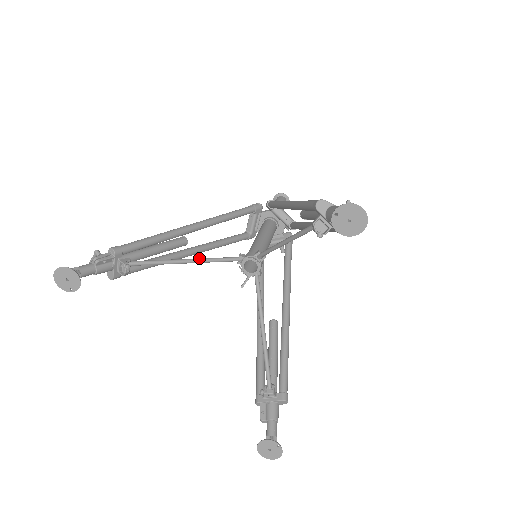
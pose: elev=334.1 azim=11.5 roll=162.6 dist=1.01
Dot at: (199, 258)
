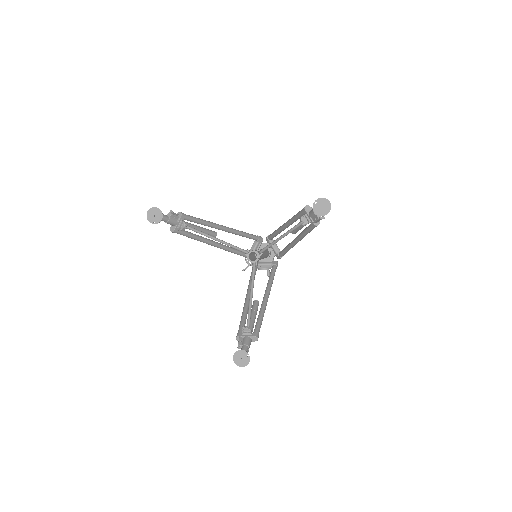
Dot at: (224, 241)
